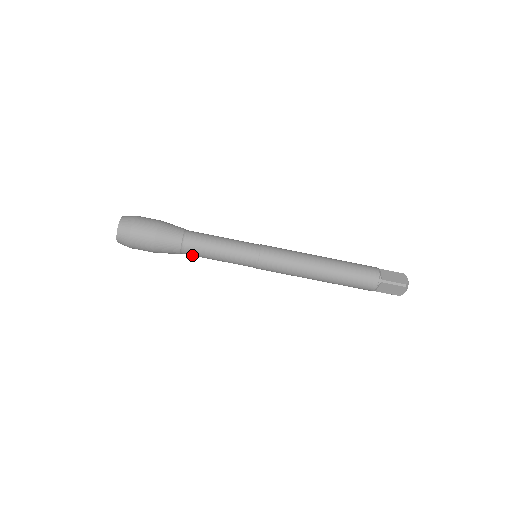
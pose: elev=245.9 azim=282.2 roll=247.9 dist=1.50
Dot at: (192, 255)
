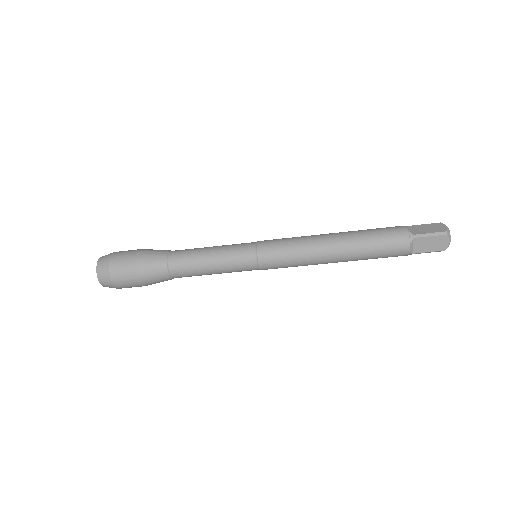
Dot at: (184, 276)
